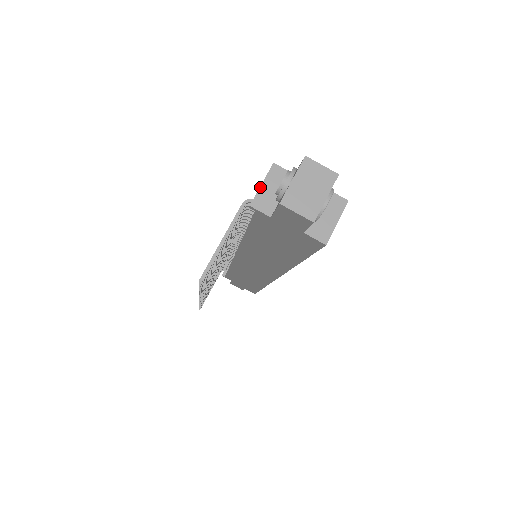
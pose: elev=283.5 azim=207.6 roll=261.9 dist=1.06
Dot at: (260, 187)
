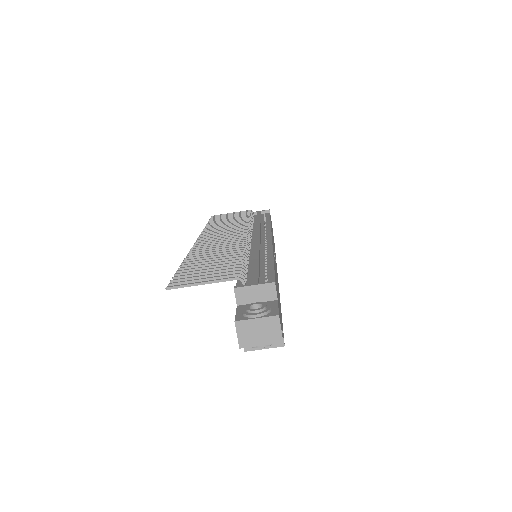
Dot at: (251, 286)
